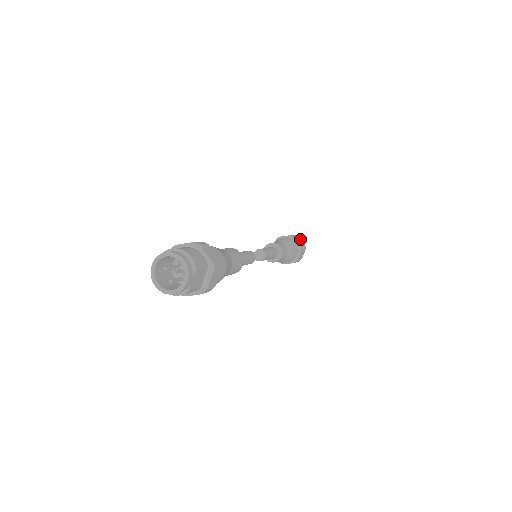
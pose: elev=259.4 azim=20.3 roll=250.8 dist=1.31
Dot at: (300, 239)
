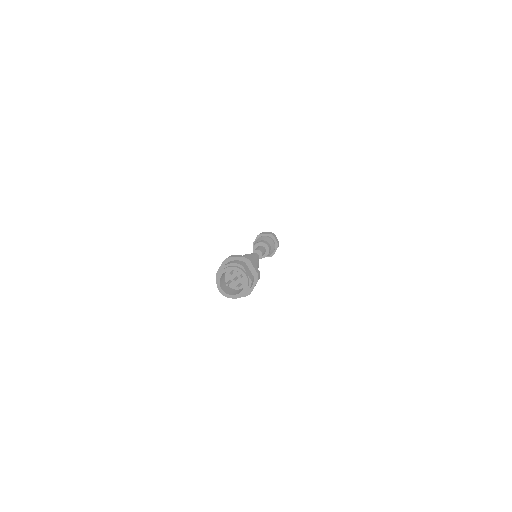
Dot at: (265, 232)
